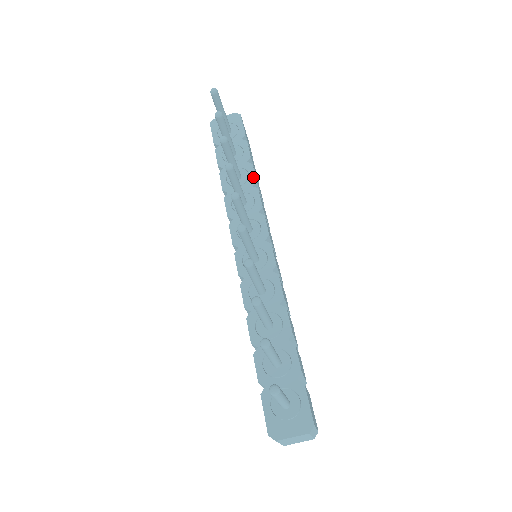
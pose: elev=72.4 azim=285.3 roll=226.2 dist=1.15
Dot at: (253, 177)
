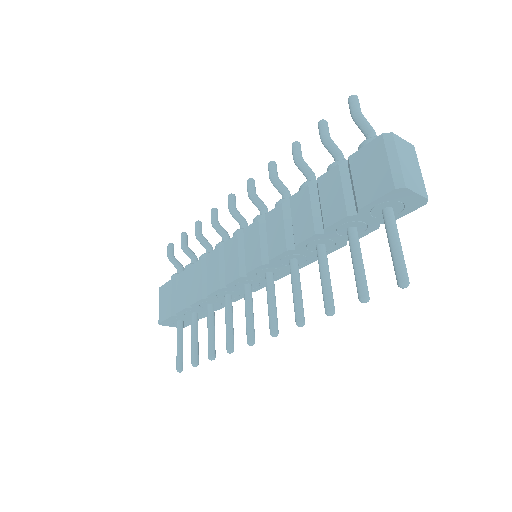
Dot at: (329, 253)
